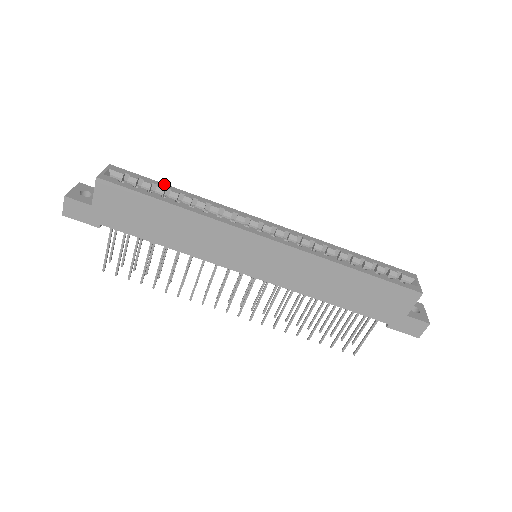
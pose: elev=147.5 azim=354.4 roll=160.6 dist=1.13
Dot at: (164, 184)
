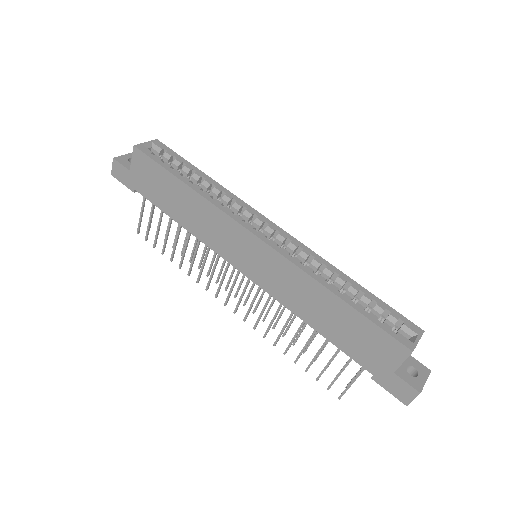
Dot at: (194, 166)
